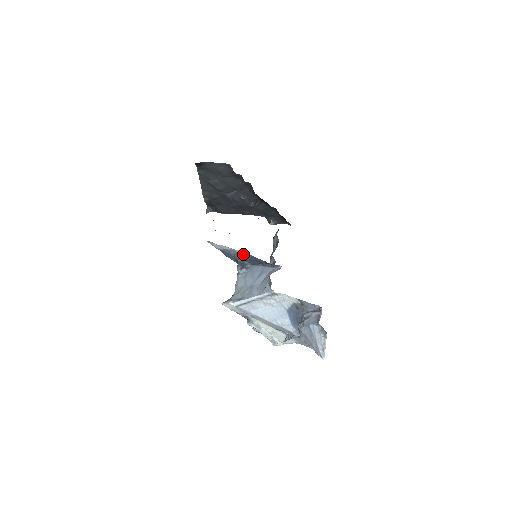
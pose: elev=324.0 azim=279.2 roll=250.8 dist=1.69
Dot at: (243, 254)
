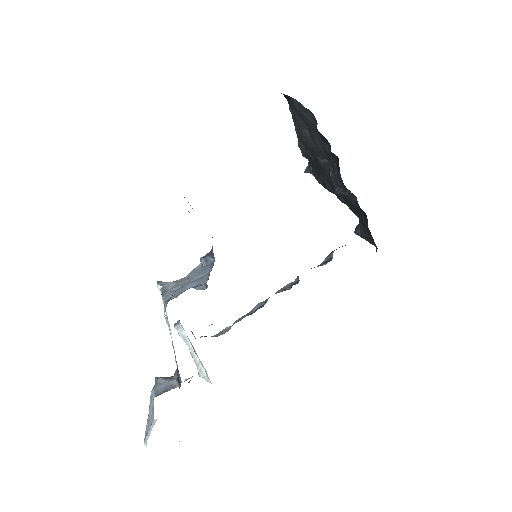
Dot at: occluded
